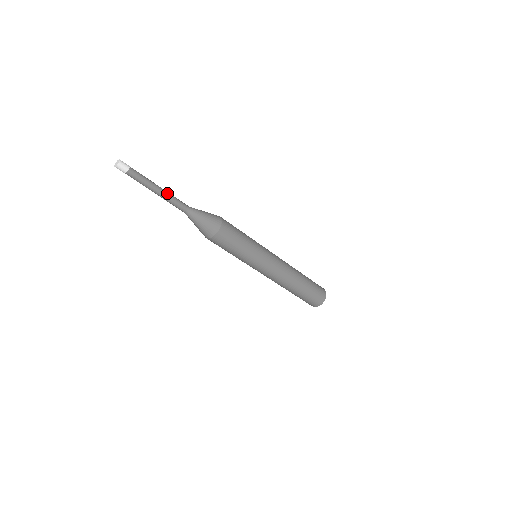
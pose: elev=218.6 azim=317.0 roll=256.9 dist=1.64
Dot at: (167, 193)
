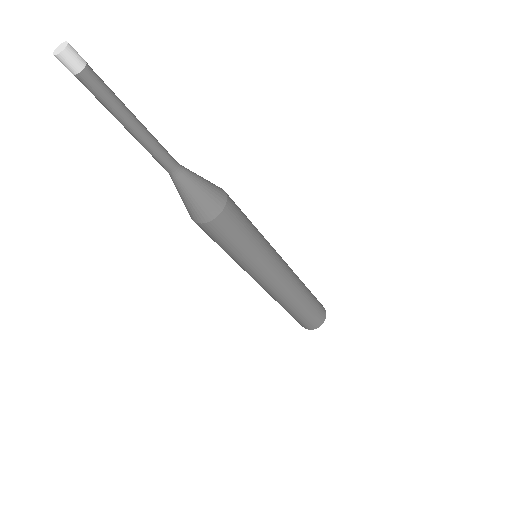
Dot at: (147, 135)
